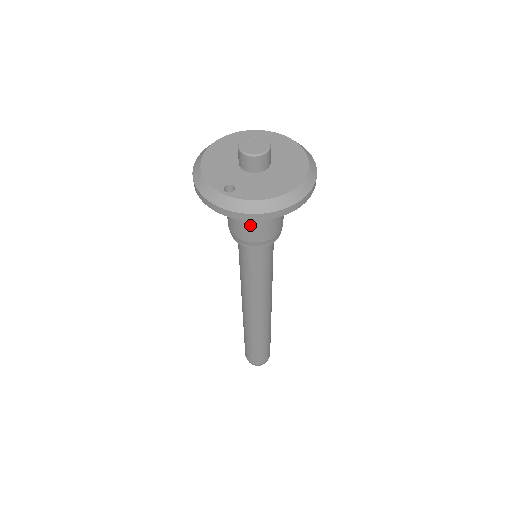
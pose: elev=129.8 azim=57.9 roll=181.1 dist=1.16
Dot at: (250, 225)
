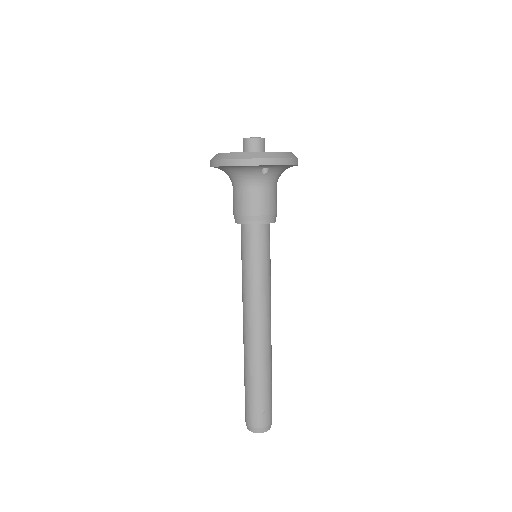
Dot at: (270, 195)
